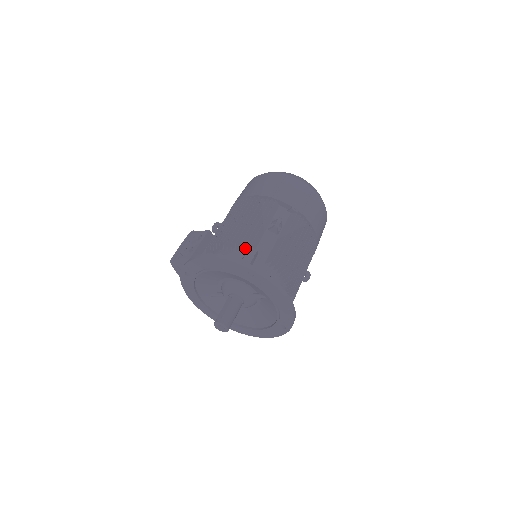
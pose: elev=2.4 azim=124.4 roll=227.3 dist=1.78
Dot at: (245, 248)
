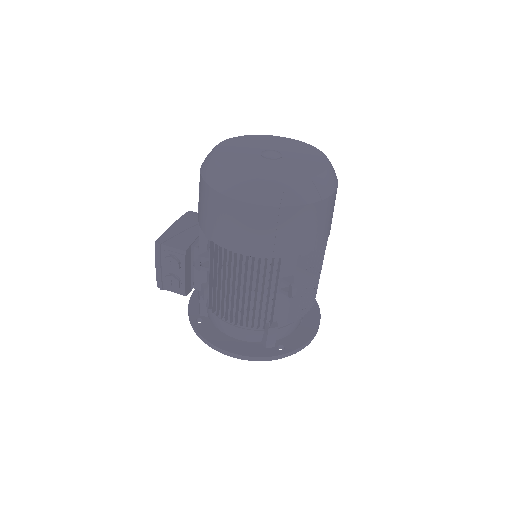
Dot at: (263, 328)
